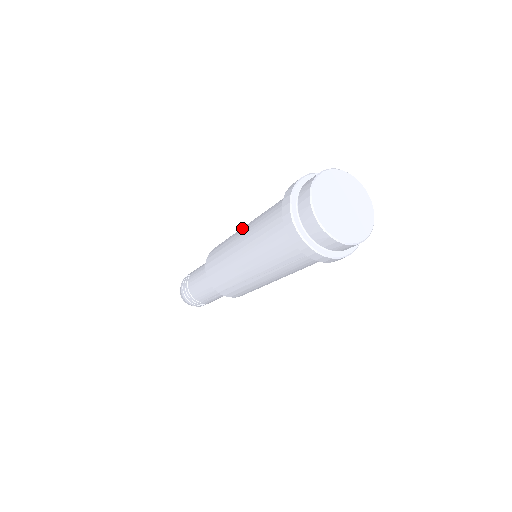
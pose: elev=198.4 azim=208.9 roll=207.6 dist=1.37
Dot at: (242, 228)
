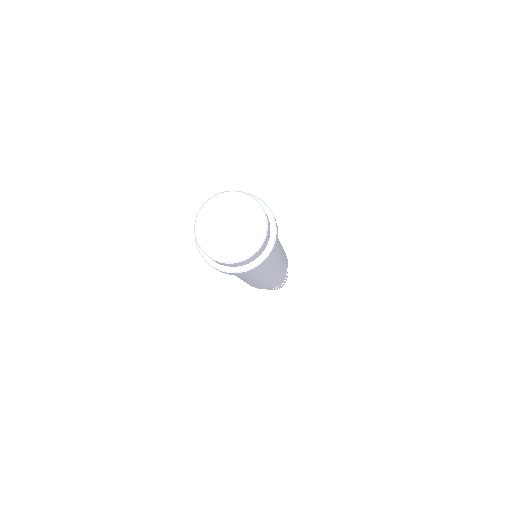
Dot at: occluded
